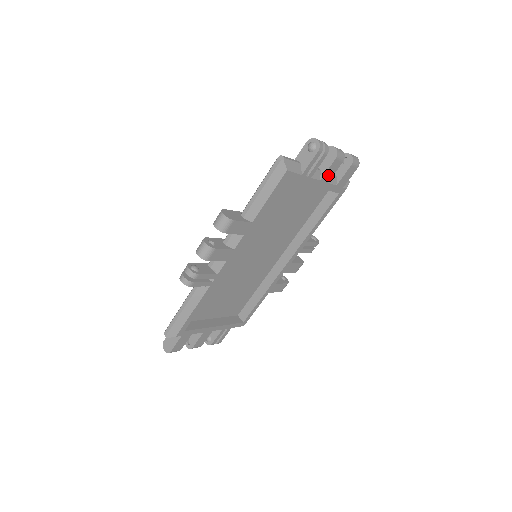
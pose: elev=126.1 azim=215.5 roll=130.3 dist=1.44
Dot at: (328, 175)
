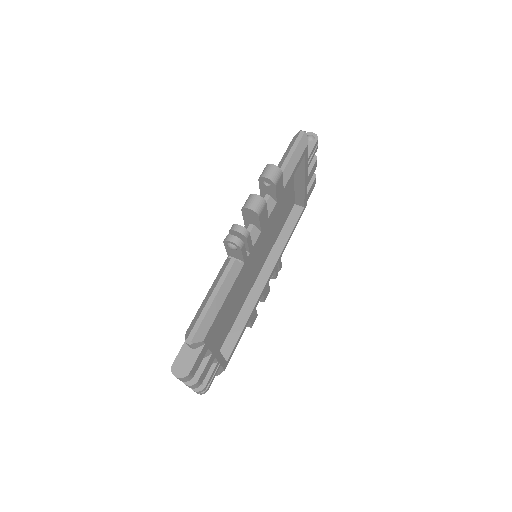
Dot at: (310, 176)
